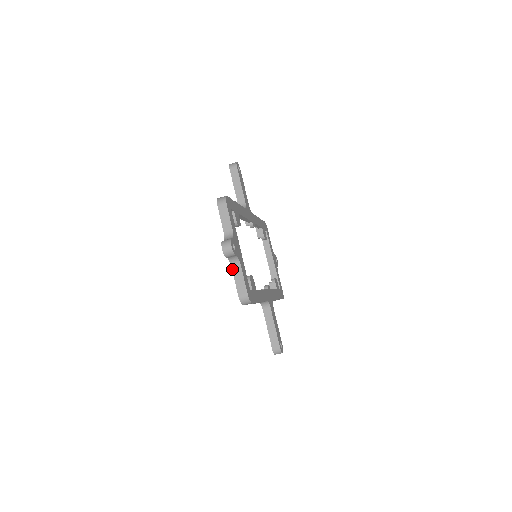
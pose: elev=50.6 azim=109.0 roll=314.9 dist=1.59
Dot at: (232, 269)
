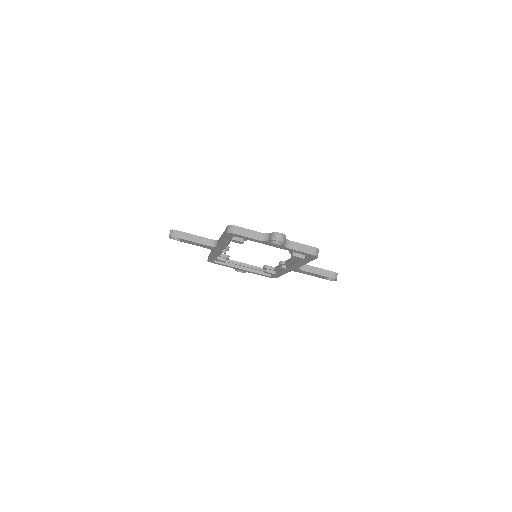
Dot at: (290, 249)
